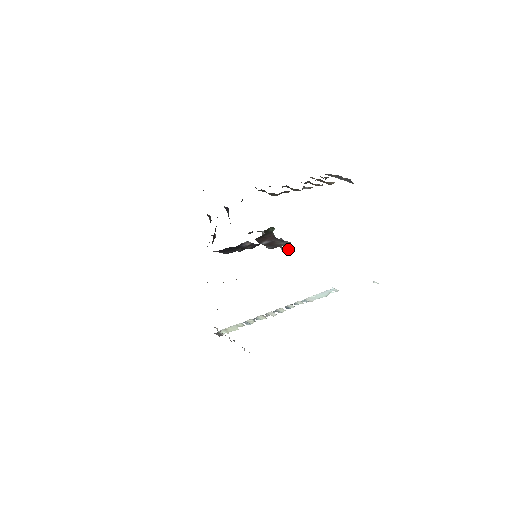
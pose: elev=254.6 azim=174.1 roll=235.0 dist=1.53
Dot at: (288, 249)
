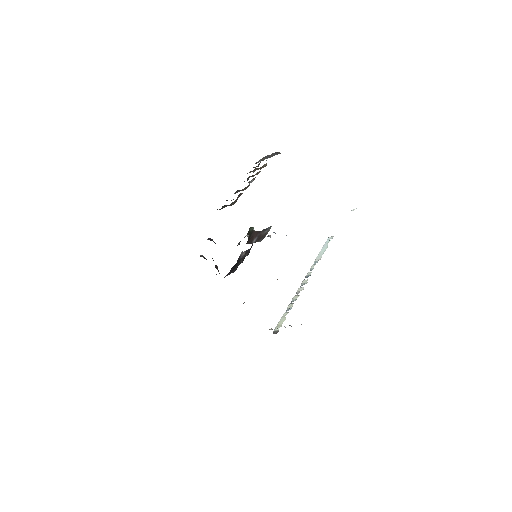
Dot at: occluded
